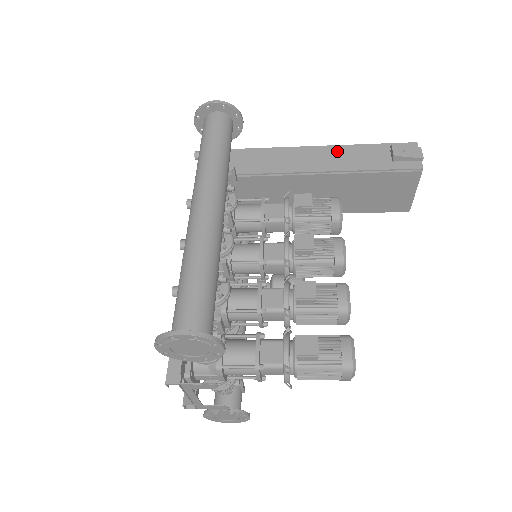
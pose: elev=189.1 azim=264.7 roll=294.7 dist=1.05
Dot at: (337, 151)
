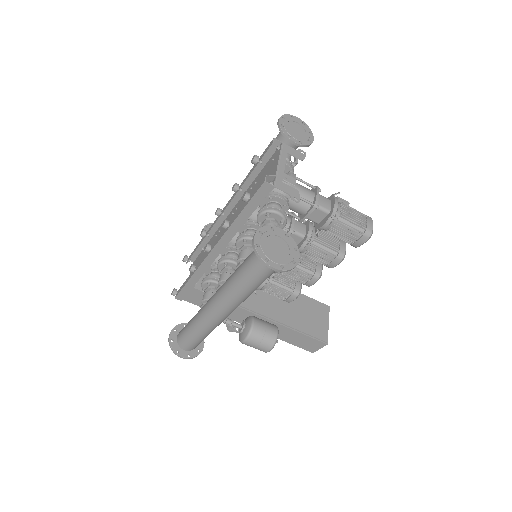
Dot at: occluded
